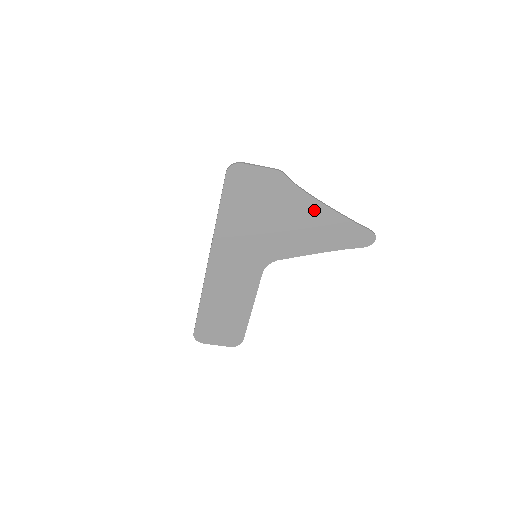
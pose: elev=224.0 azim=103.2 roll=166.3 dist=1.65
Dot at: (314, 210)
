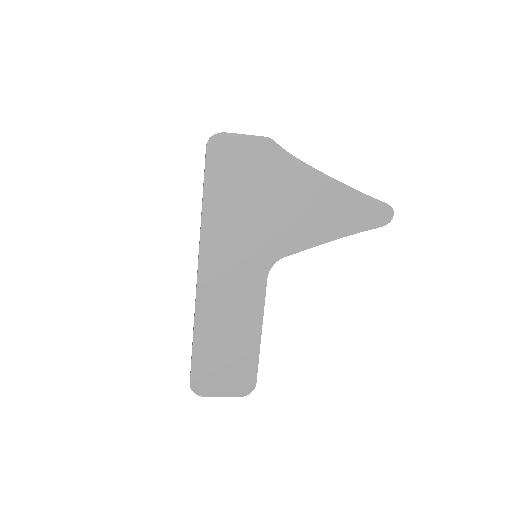
Dot at: (316, 184)
